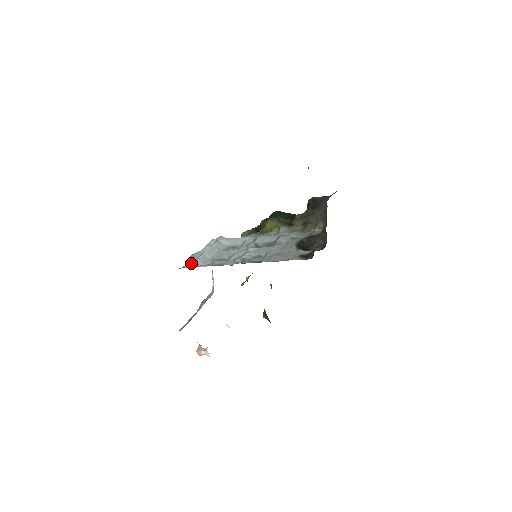
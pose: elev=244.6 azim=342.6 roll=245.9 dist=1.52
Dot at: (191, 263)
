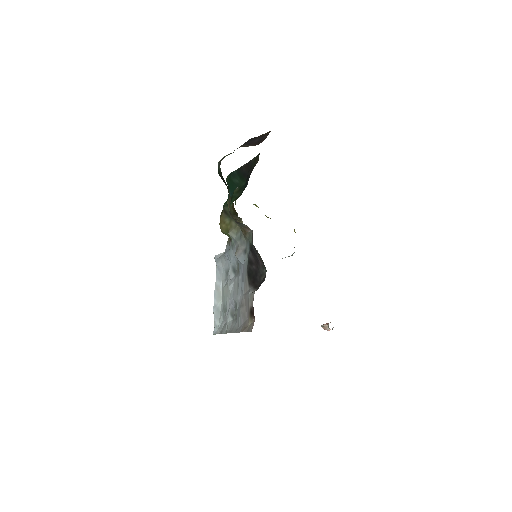
Dot at: occluded
